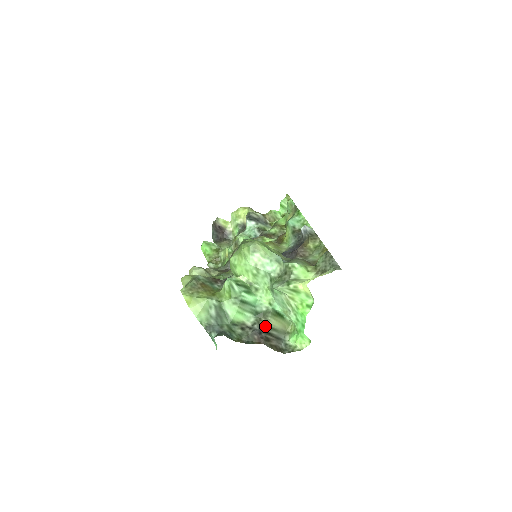
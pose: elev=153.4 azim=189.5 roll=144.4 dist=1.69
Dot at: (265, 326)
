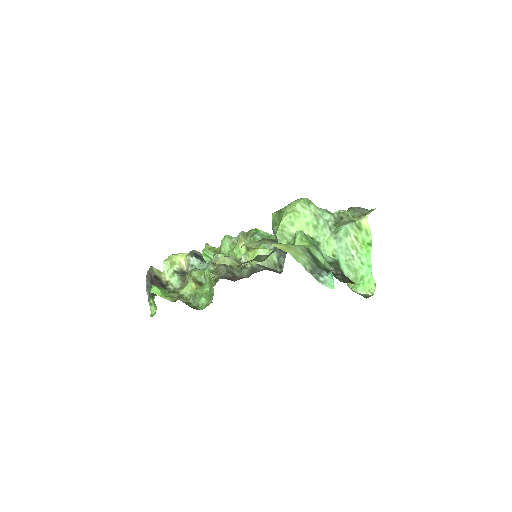
Dot at: (343, 274)
